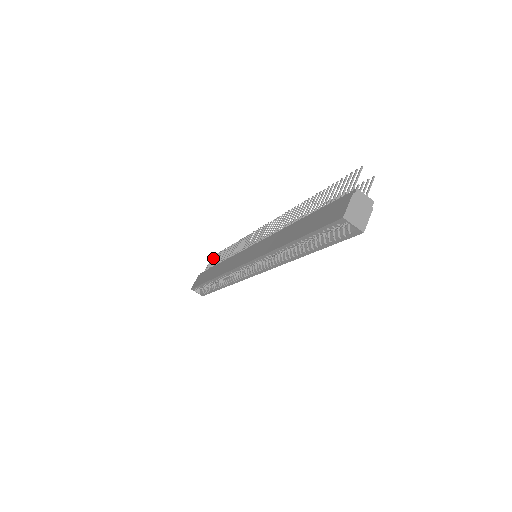
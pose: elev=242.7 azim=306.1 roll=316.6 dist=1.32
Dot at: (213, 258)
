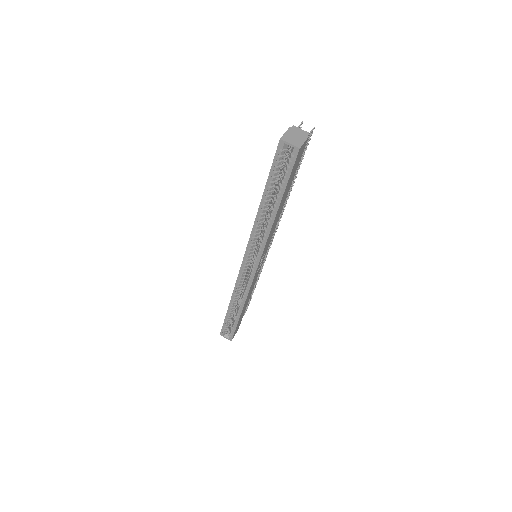
Dot at: occluded
